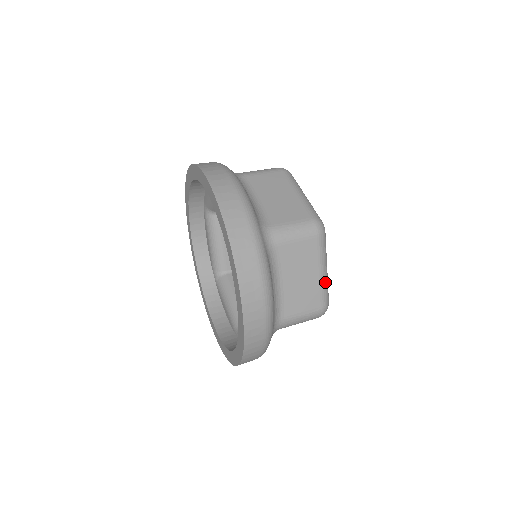
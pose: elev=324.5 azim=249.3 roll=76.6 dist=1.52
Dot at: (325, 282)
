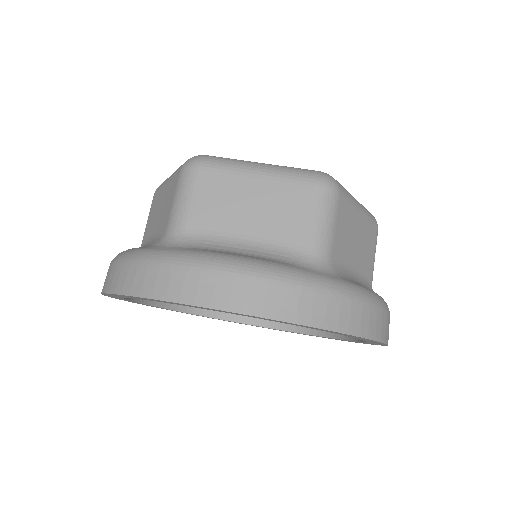
Dot at: (364, 209)
